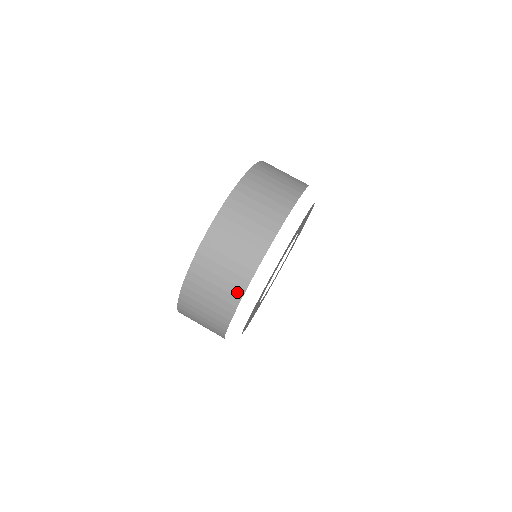
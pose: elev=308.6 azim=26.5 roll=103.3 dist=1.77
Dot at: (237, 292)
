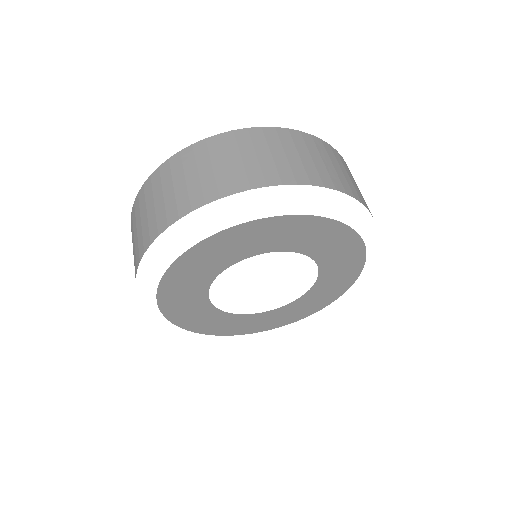
Dot at: (172, 216)
